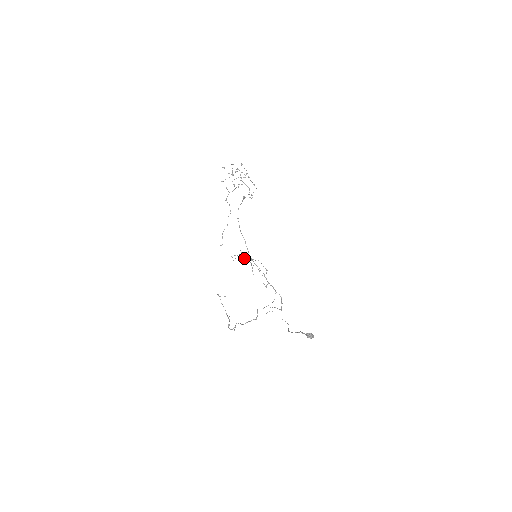
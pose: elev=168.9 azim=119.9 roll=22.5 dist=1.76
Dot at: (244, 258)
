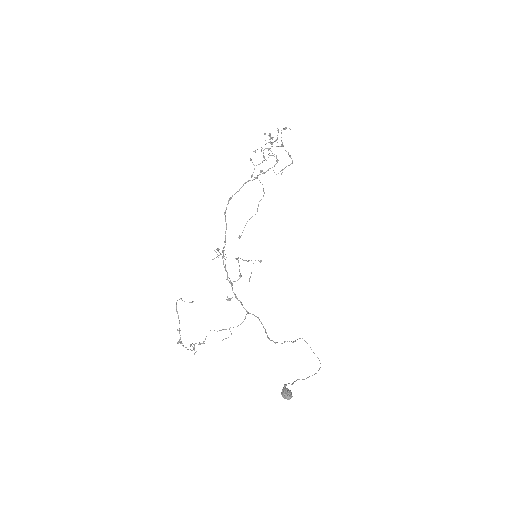
Dot at: (221, 254)
